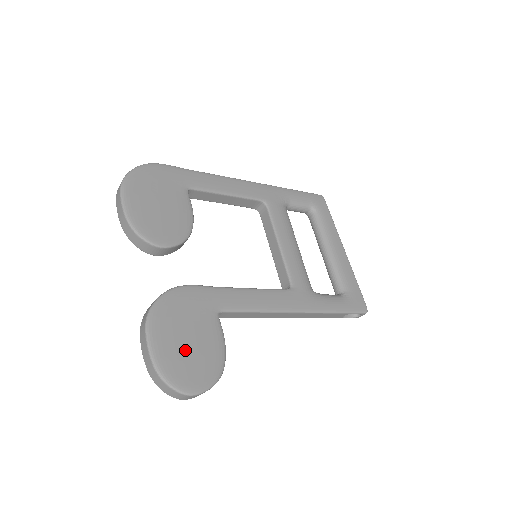
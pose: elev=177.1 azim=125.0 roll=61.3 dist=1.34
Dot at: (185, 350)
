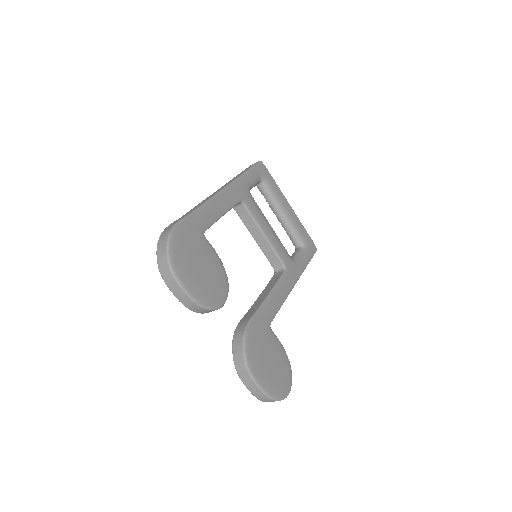
Dot at: (273, 371)
